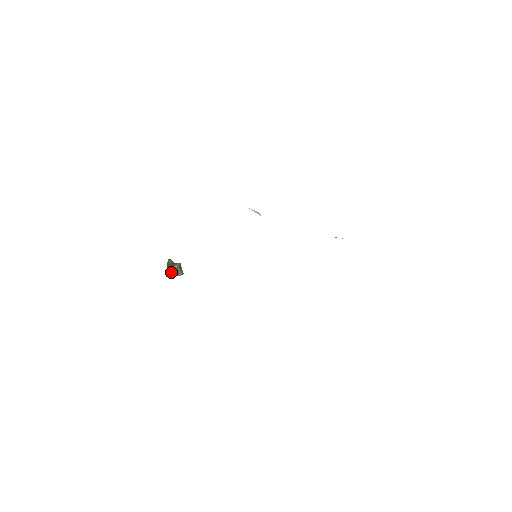
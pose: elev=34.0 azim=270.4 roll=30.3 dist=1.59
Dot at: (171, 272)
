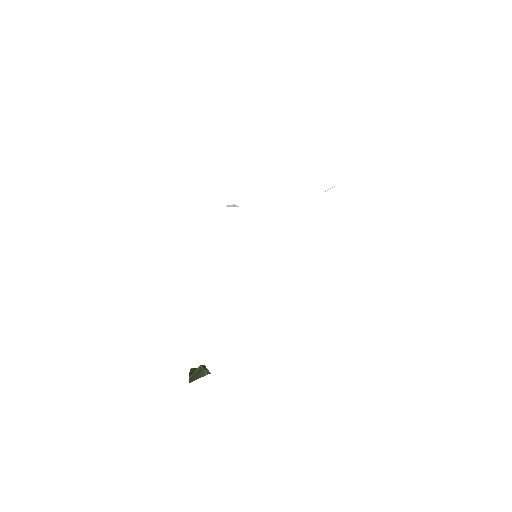
Dot at: (194, 376)
